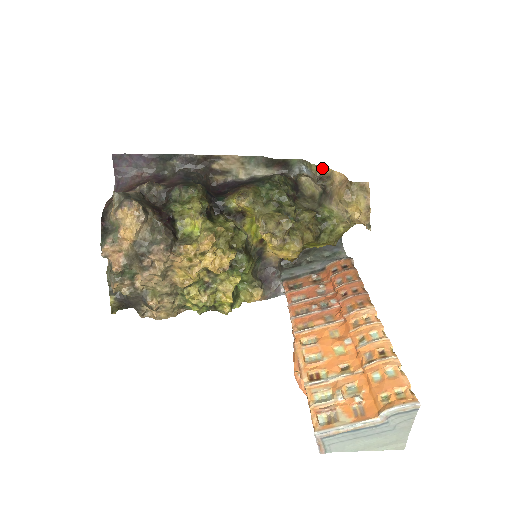
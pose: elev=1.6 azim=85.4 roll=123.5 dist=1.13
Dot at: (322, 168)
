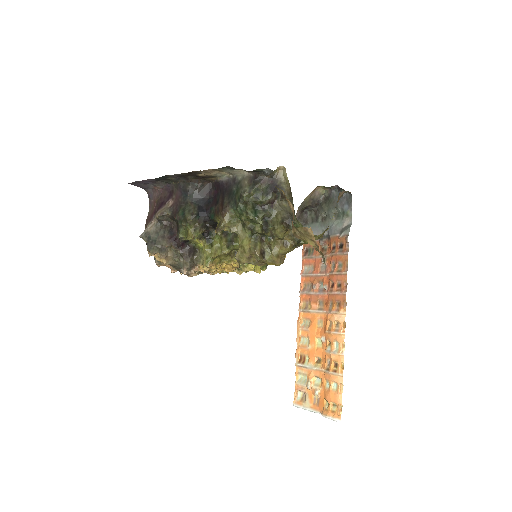
Dot at: (278, 189)
